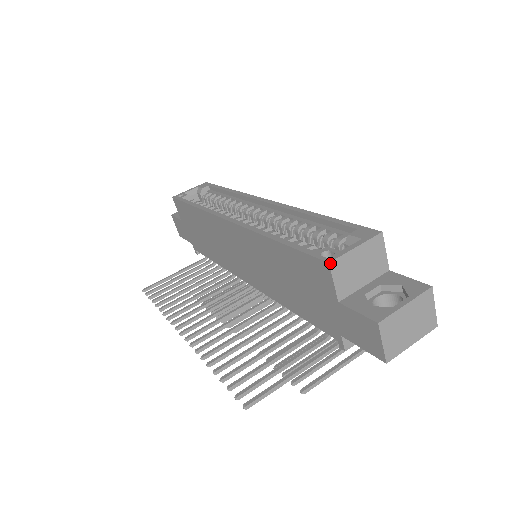
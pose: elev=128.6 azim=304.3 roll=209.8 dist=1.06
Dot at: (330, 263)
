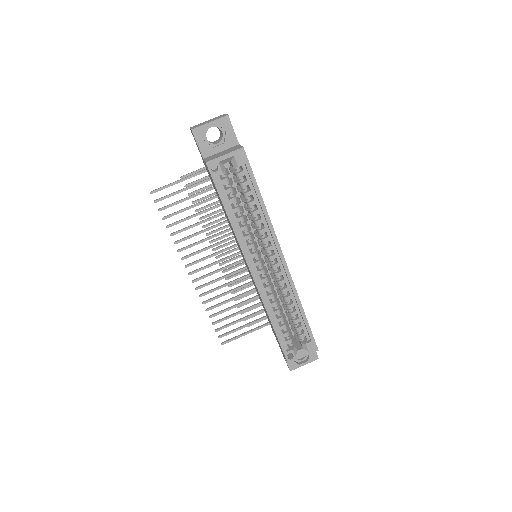
Dot at: occluded
